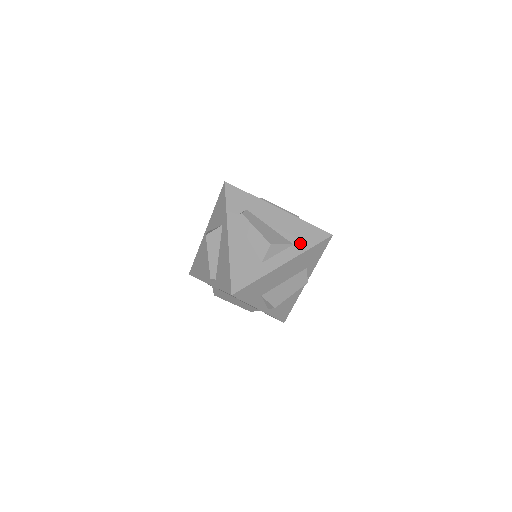
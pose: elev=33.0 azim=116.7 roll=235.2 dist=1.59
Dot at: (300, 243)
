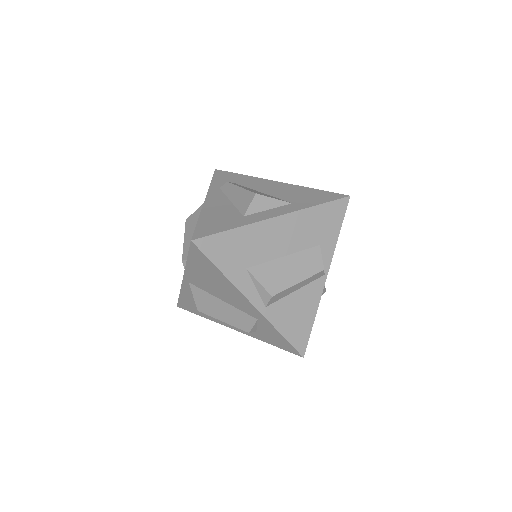
Dot at: (302, 202)
